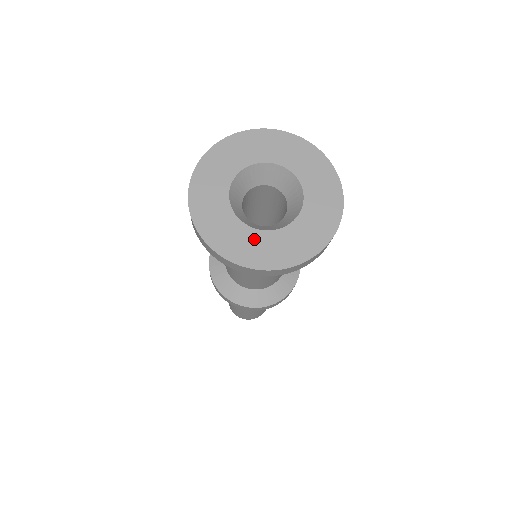
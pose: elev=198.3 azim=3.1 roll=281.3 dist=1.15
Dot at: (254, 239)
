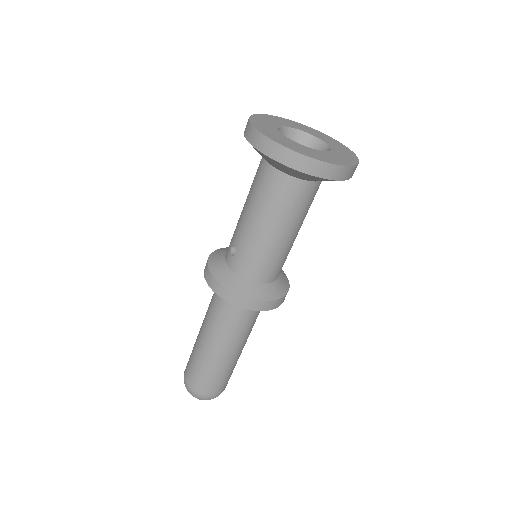
Dot at: (309, 150)
